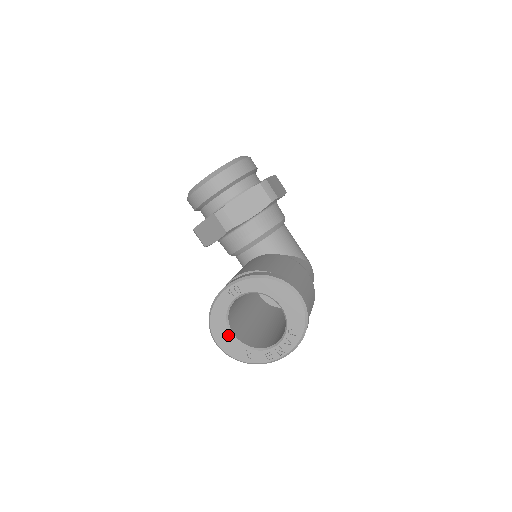
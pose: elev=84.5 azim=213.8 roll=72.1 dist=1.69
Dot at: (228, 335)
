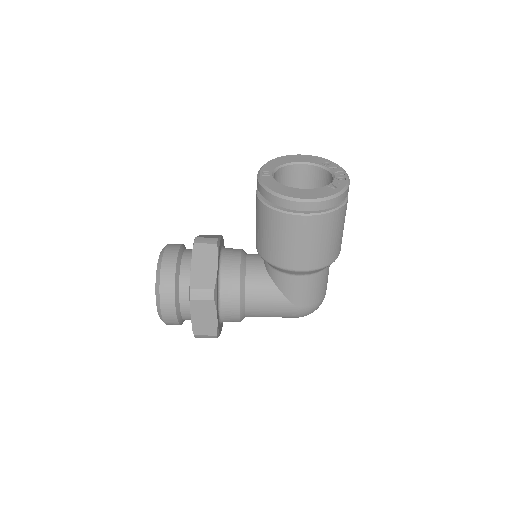
Dot at: (303, 190)
